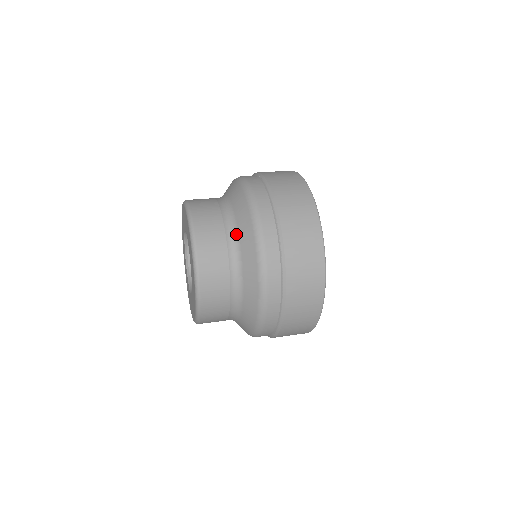
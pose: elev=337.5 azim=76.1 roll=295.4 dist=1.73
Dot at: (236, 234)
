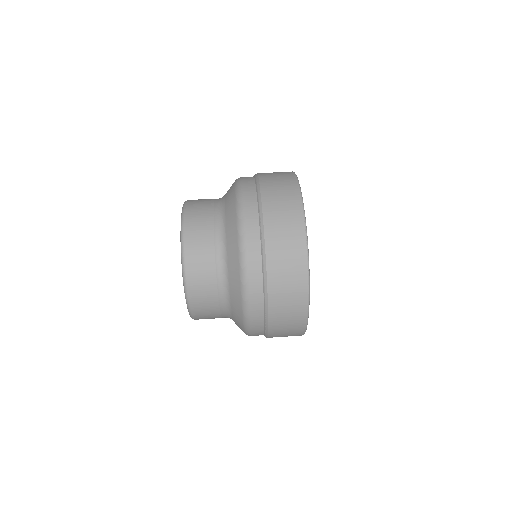
Dot at: (228, 302)
